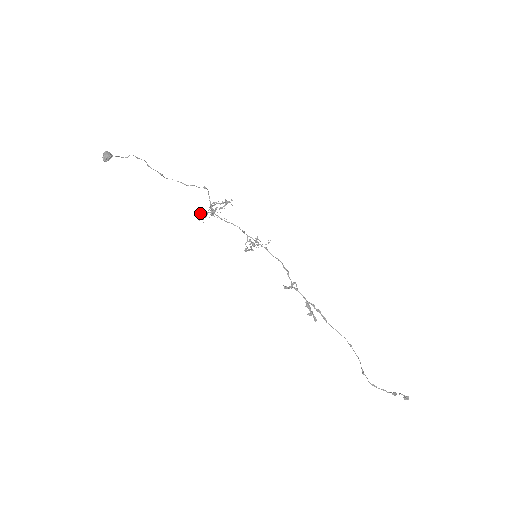
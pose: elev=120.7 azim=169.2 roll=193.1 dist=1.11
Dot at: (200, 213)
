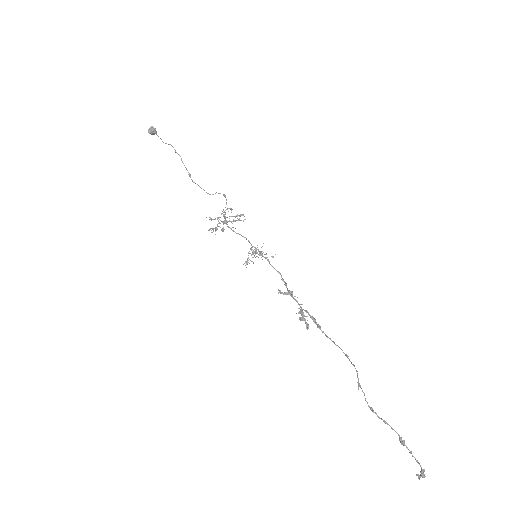
Dot at: (212, 219)
